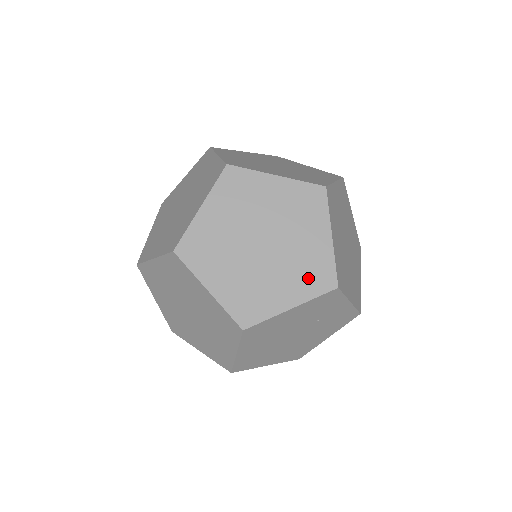
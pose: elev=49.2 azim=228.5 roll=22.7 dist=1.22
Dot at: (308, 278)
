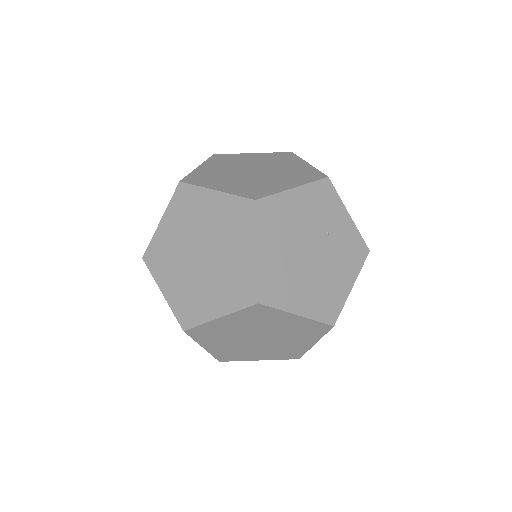
Dot at: (300, 177)
